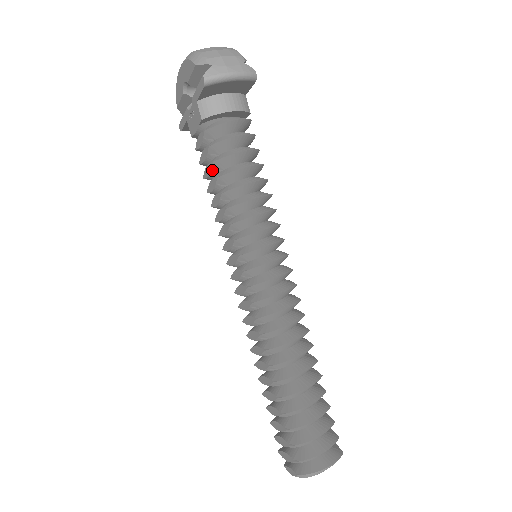
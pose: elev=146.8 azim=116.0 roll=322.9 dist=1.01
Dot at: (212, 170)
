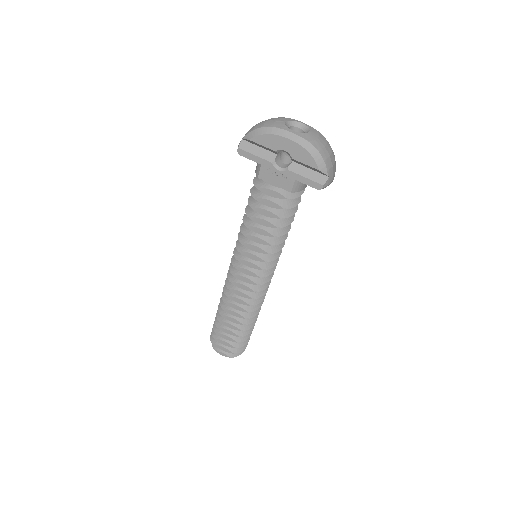
Dot at: (272, 218)
